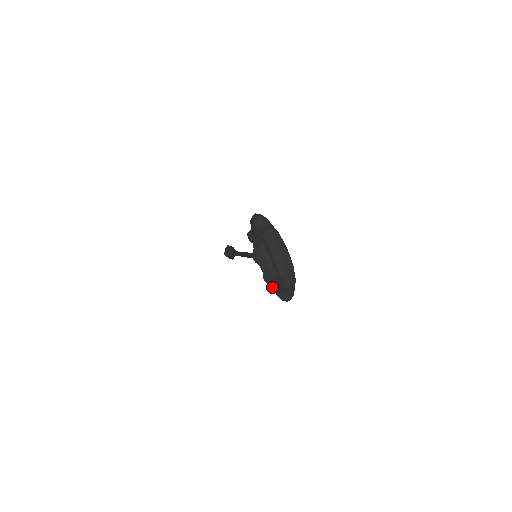
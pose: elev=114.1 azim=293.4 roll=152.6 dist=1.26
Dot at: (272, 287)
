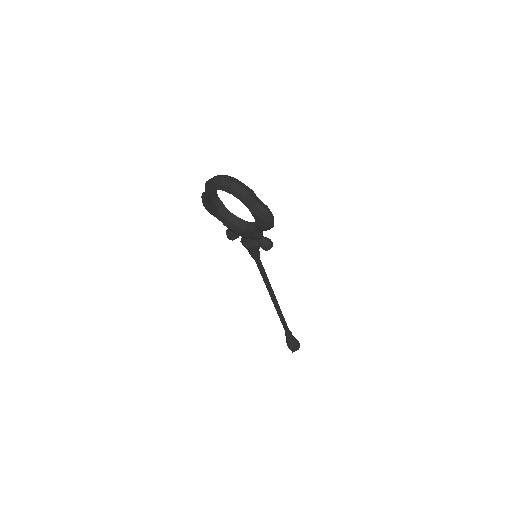
Dot at: occluded
